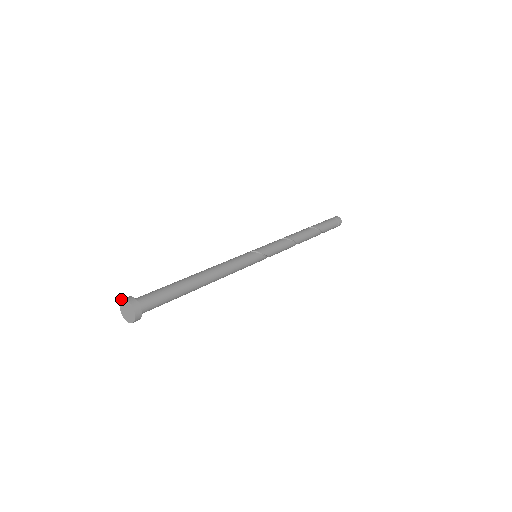
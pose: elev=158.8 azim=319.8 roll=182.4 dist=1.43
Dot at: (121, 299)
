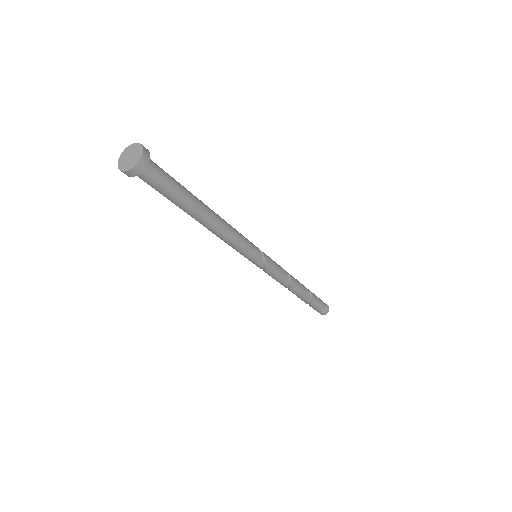
Dot at: occluded
